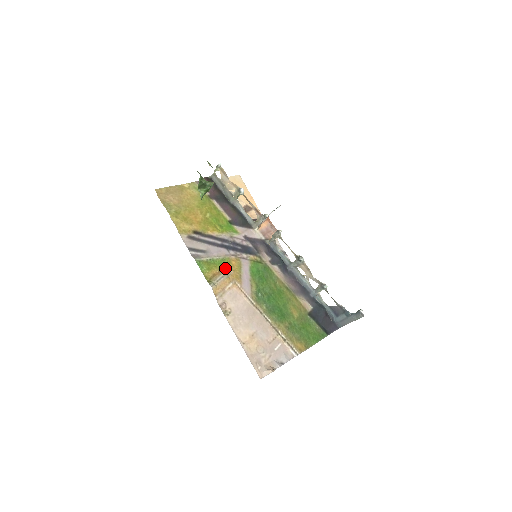
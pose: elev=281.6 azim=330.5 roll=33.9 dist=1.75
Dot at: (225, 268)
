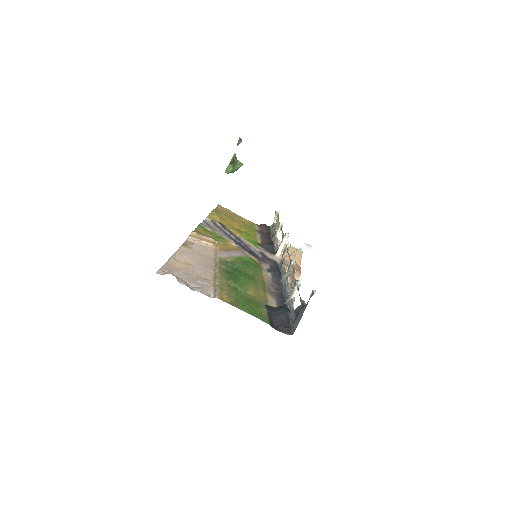
Dot at: (219, 240)
